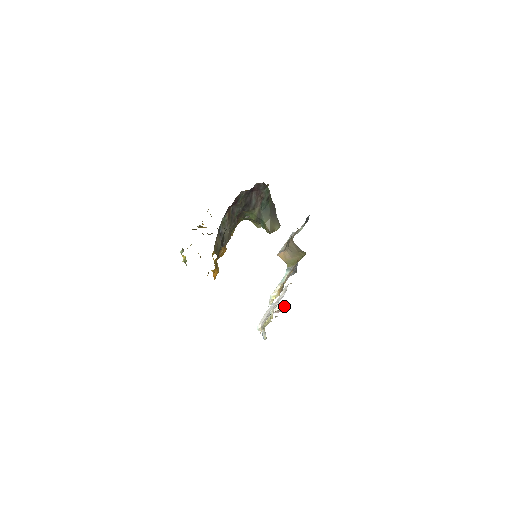
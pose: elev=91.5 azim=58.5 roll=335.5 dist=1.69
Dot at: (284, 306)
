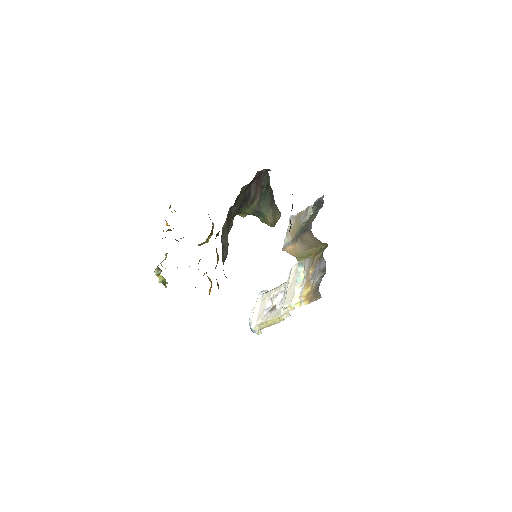
Dot at: occluded
